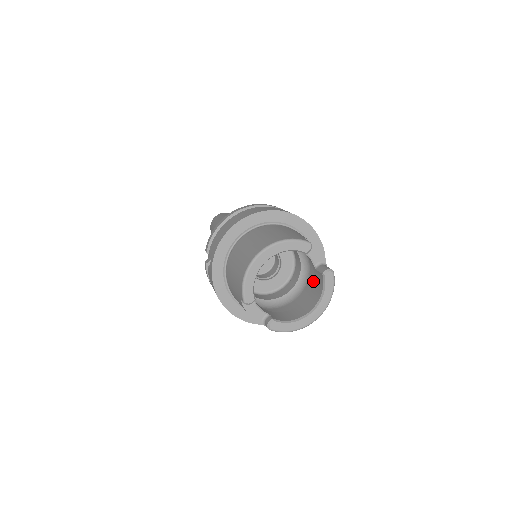
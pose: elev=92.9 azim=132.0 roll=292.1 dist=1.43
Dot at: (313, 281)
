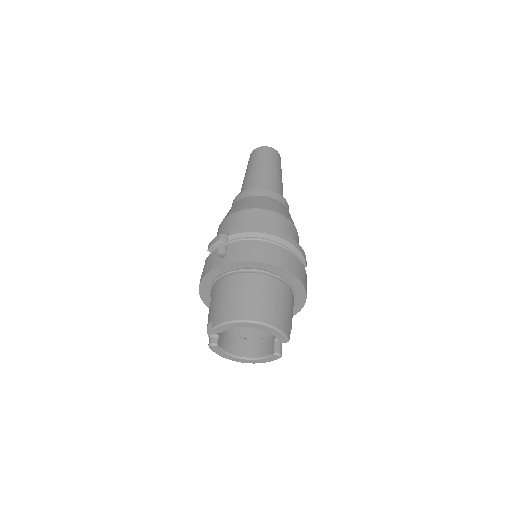
Dot at: (265, 338)
